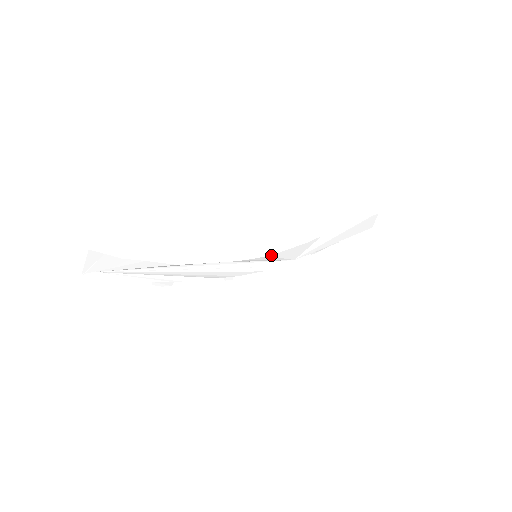
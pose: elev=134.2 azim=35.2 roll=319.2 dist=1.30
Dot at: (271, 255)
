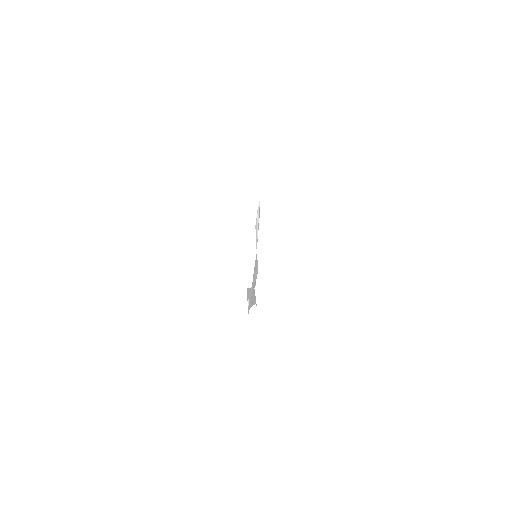
Dot at: occluded
